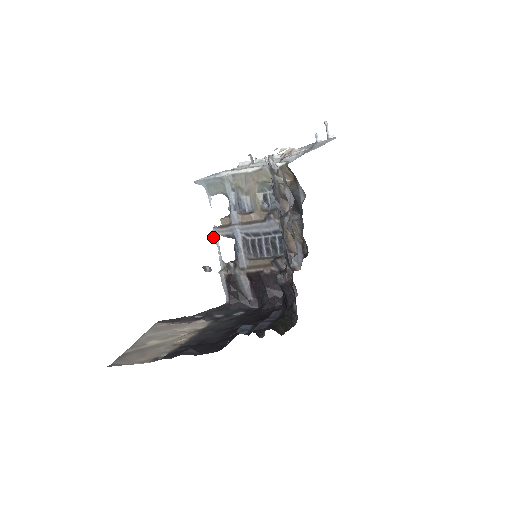
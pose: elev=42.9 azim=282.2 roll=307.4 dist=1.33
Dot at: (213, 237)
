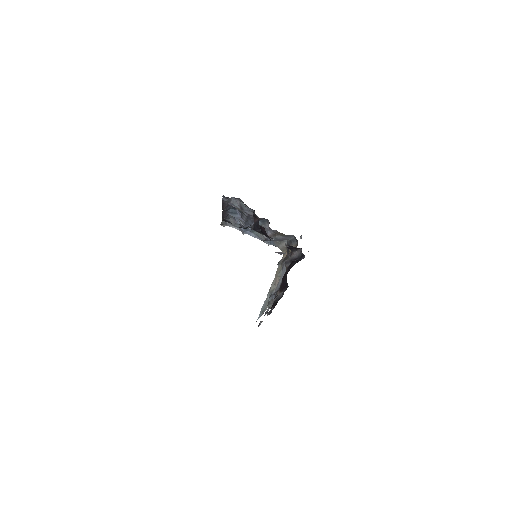
Dot at: occluded
